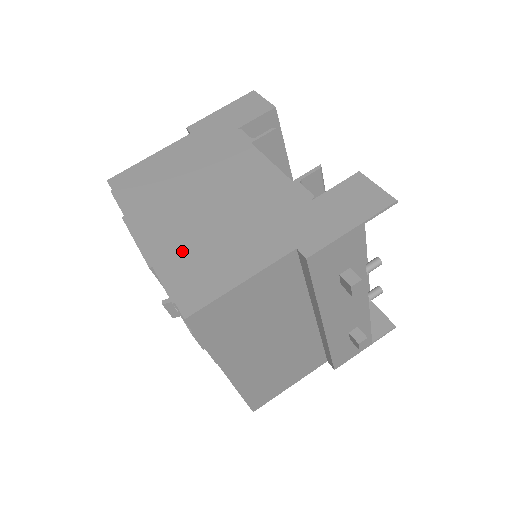
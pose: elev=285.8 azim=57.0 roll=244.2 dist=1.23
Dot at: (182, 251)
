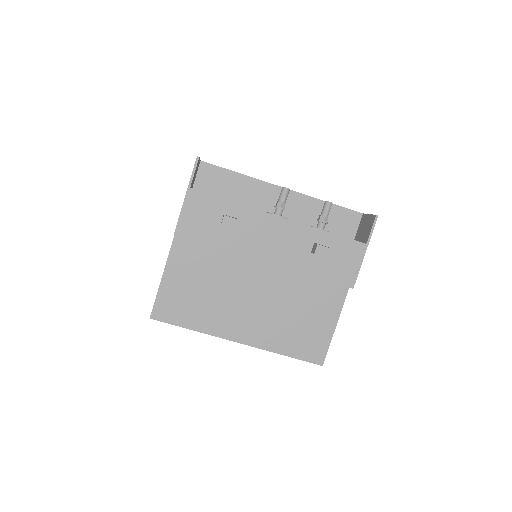
Dot at: occluded
